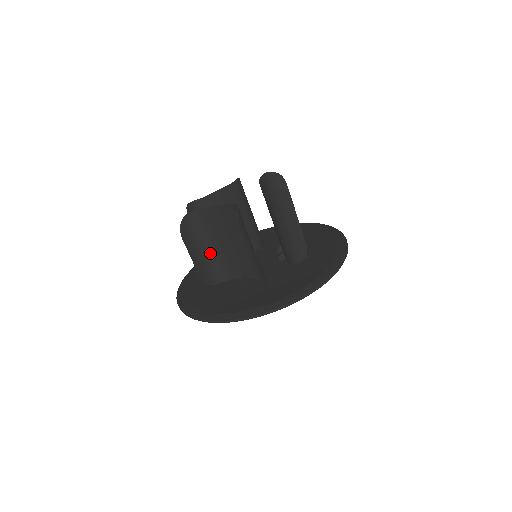
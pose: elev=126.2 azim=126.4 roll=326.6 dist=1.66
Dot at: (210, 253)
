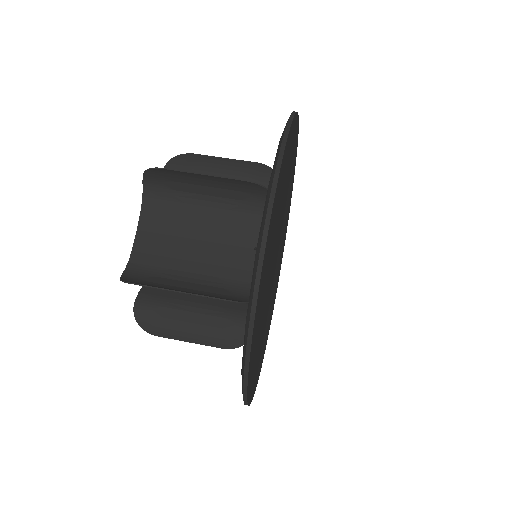
Dot at: (200, 283)
